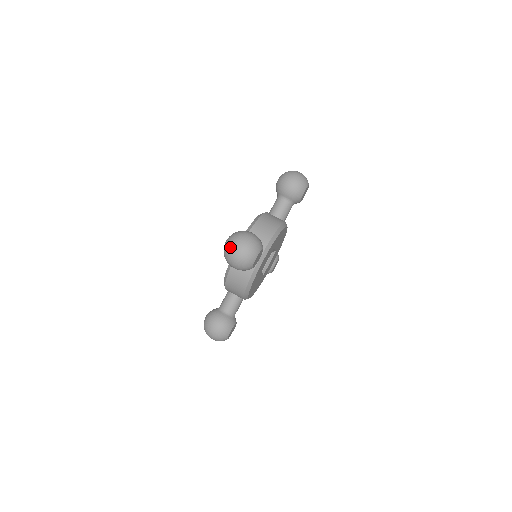
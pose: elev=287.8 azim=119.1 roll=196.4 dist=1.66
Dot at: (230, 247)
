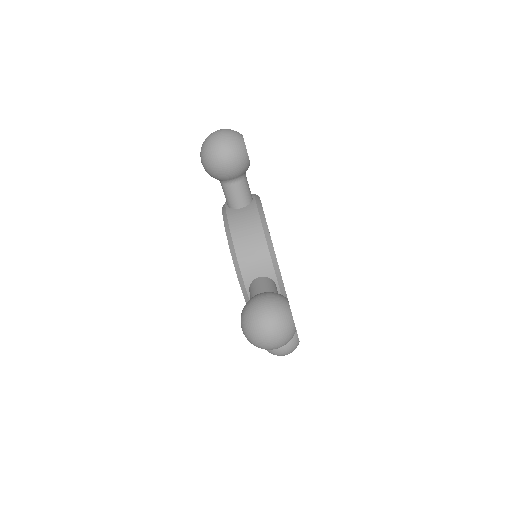
Dot at: (258, 343)
